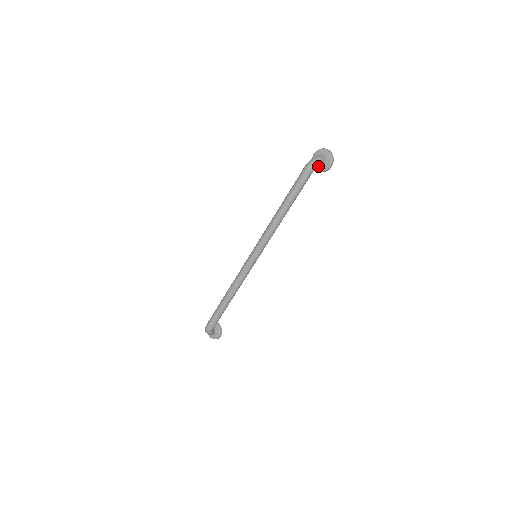
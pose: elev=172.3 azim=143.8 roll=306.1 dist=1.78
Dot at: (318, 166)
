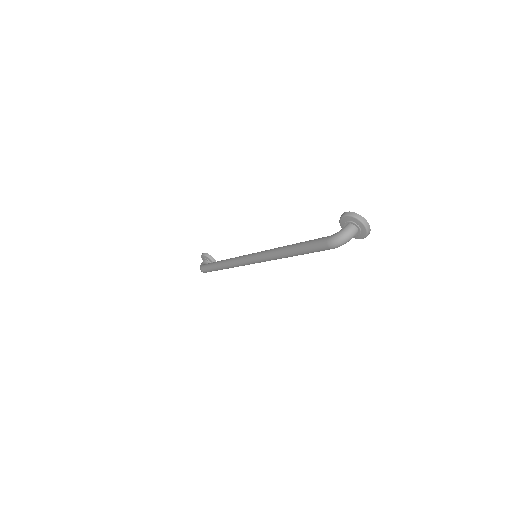
Dot at: occluded
